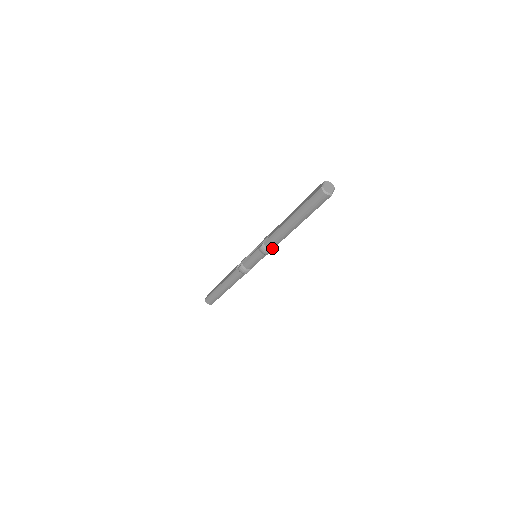
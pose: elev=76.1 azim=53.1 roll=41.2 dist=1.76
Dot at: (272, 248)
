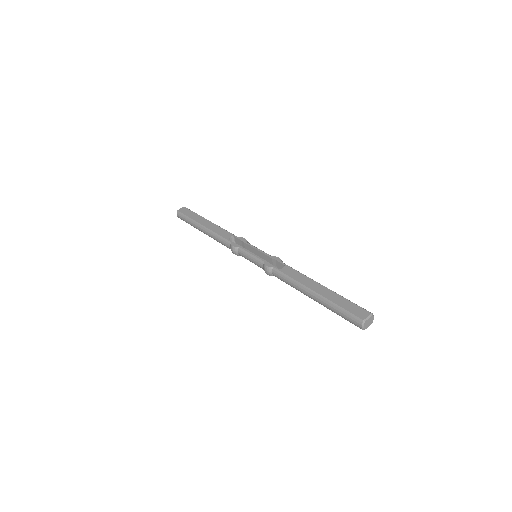
Dot at: (276, 276)
